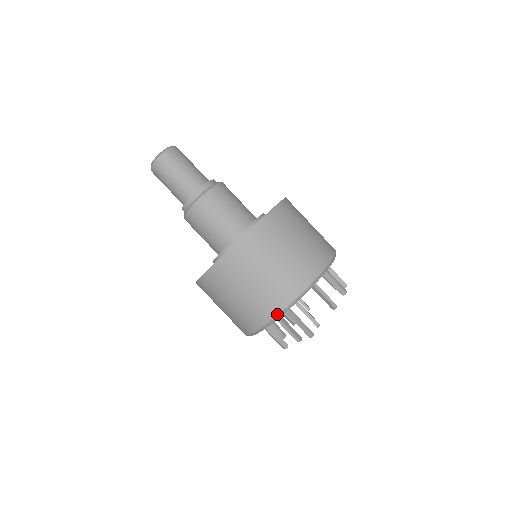
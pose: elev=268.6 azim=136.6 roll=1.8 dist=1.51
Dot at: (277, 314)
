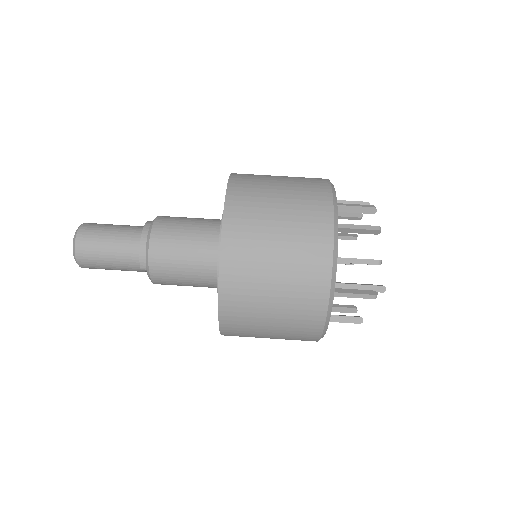
Dot at: (332, 238)
